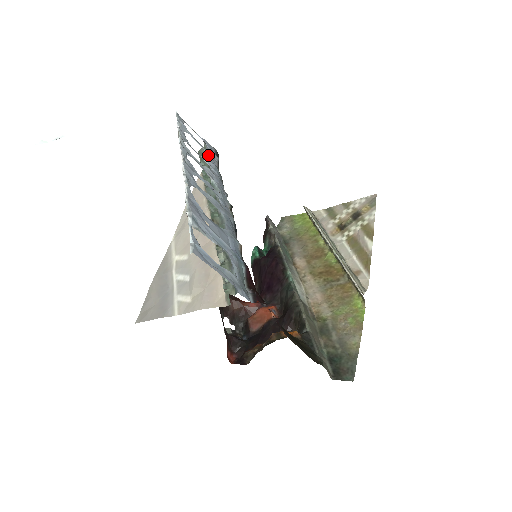
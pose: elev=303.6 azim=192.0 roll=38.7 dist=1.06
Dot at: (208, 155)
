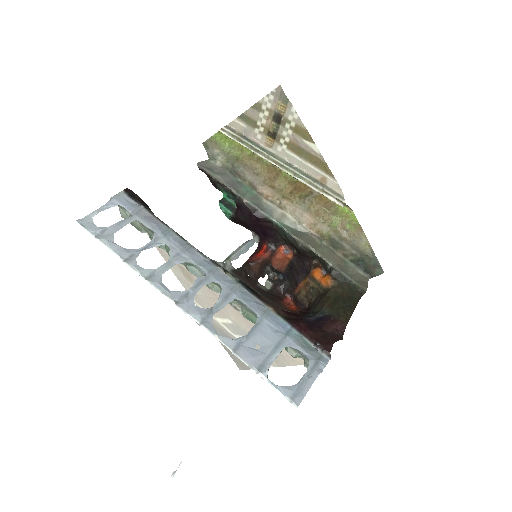
Dot at: (141, 223)
